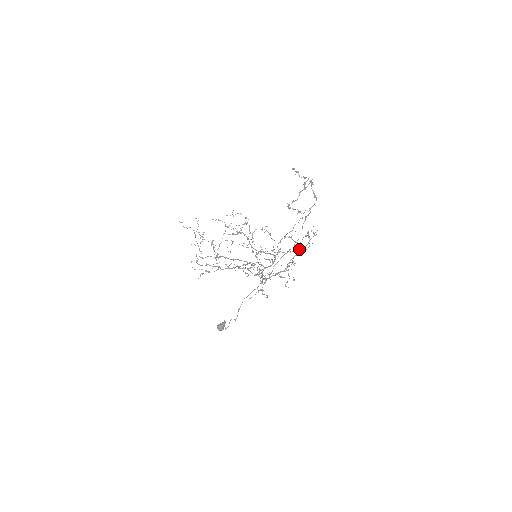
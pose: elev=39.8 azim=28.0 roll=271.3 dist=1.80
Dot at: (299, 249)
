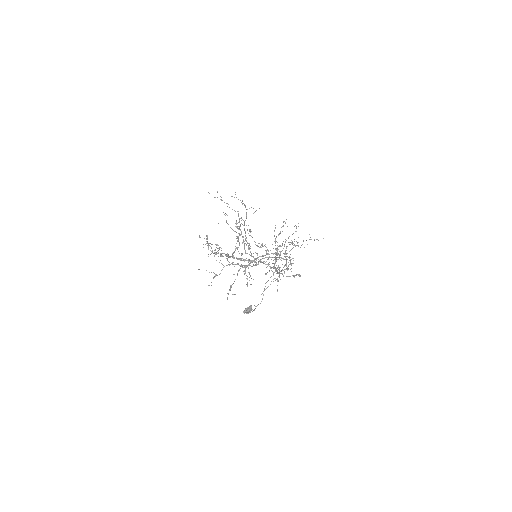
Dot at: (278, 269)
